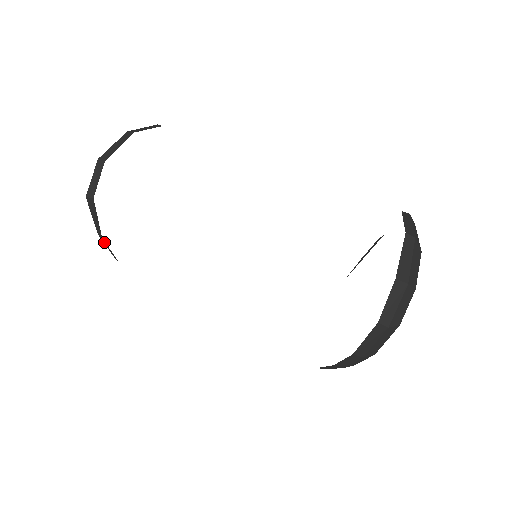
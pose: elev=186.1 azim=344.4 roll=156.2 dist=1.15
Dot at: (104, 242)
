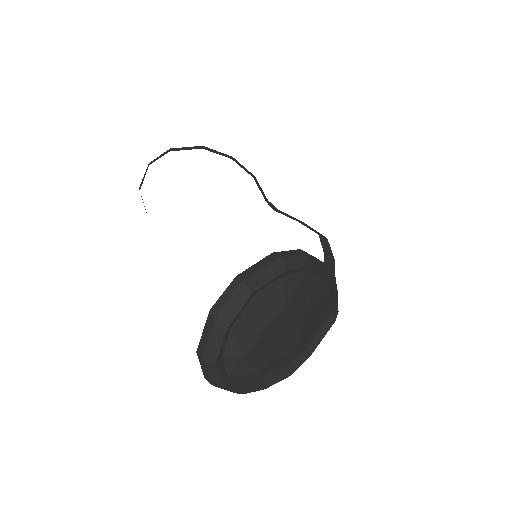
Dot at: occluded
